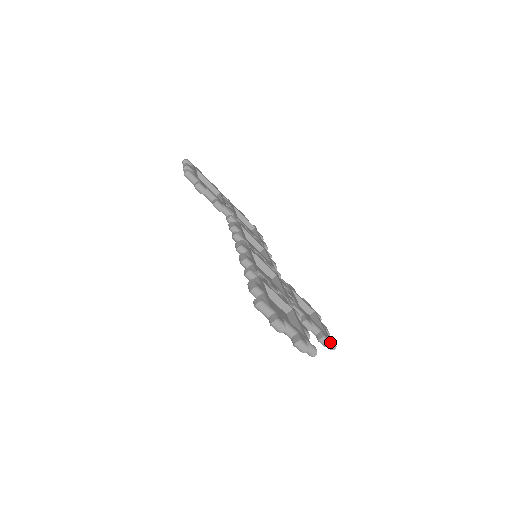
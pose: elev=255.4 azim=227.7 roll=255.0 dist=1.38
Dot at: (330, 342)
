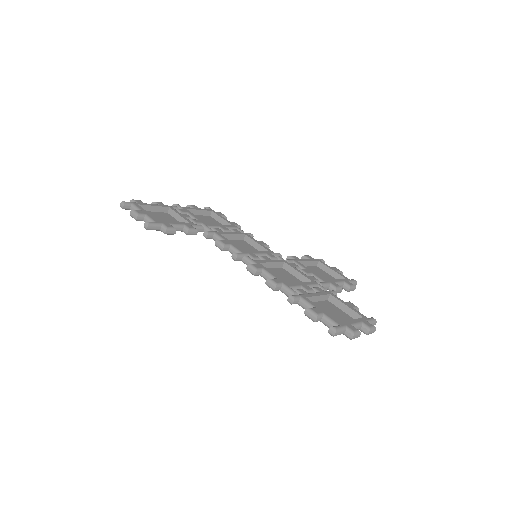
Dot at: (352, 283)
